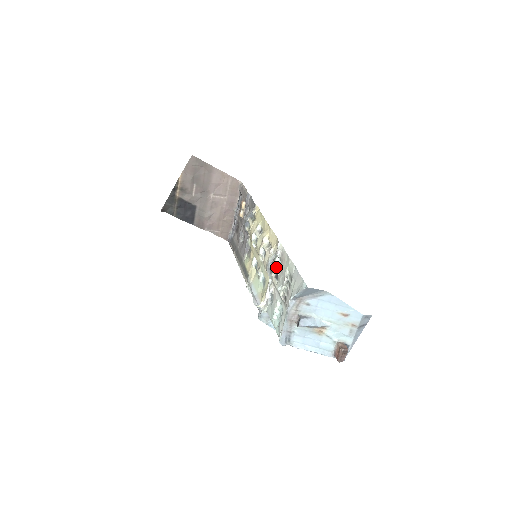
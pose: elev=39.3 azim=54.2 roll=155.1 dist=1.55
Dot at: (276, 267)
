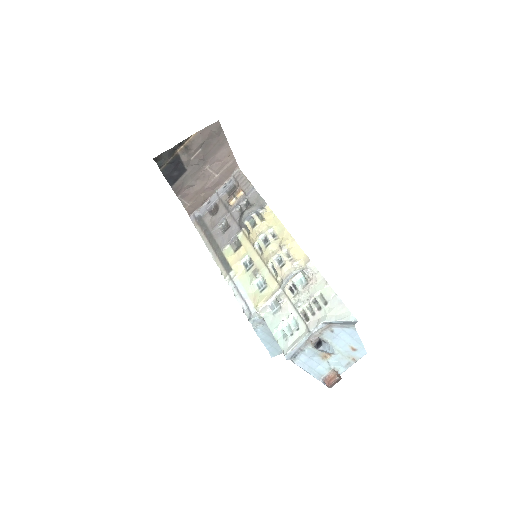
Dot at: (296, 281)
